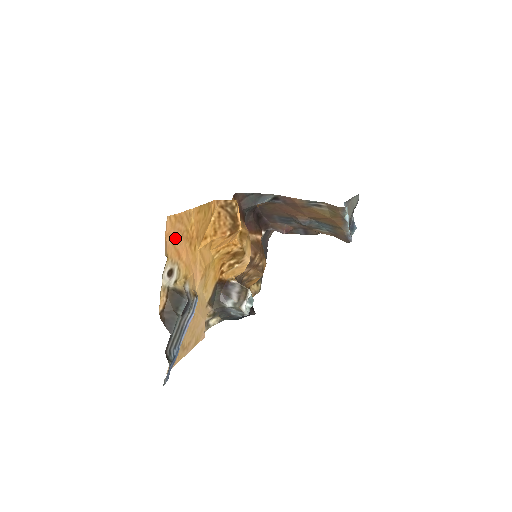
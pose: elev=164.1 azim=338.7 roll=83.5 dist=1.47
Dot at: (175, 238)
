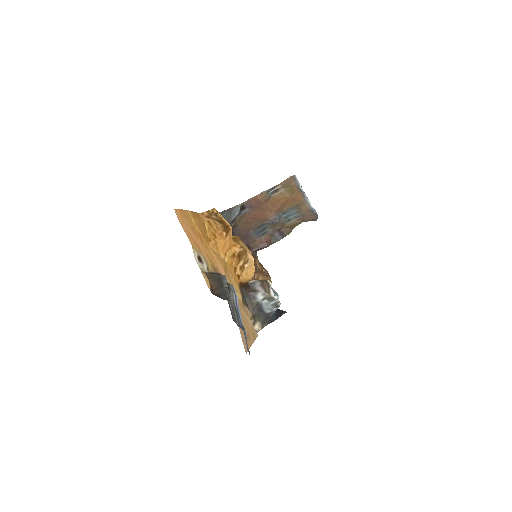
Dot at: (188, 230)
